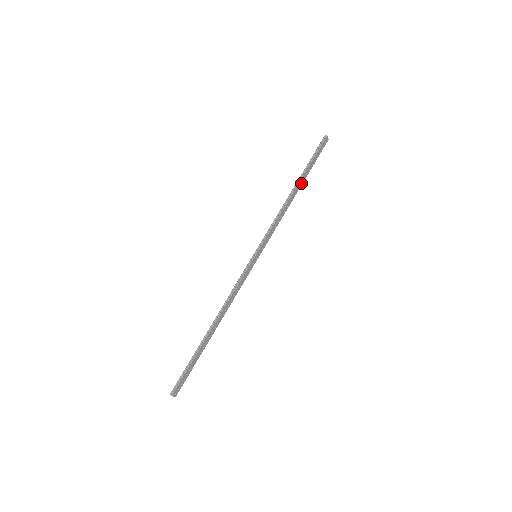
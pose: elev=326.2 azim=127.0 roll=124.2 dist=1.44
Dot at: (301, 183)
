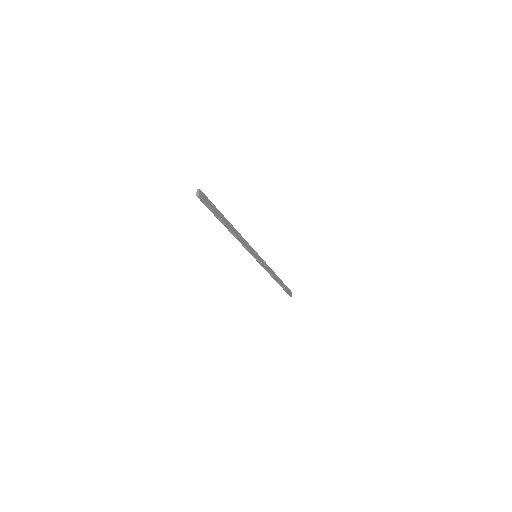
Dot at: (279, 282)
